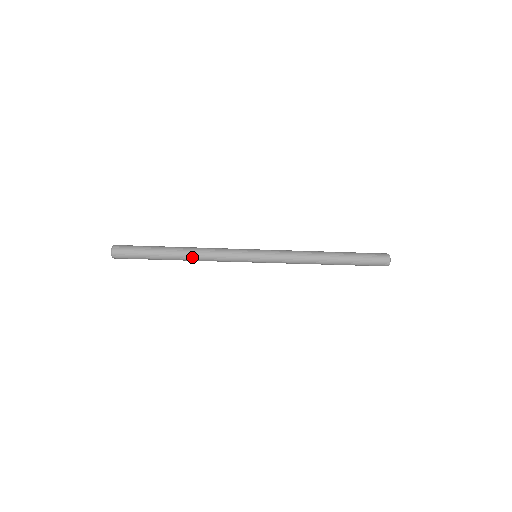
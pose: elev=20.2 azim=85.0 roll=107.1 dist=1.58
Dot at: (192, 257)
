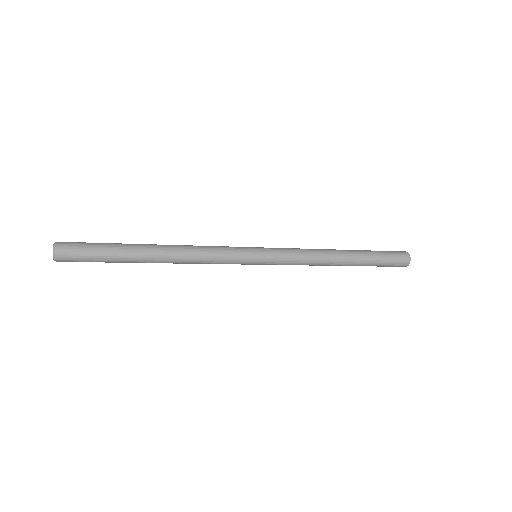
Dot at: (174, 256)
